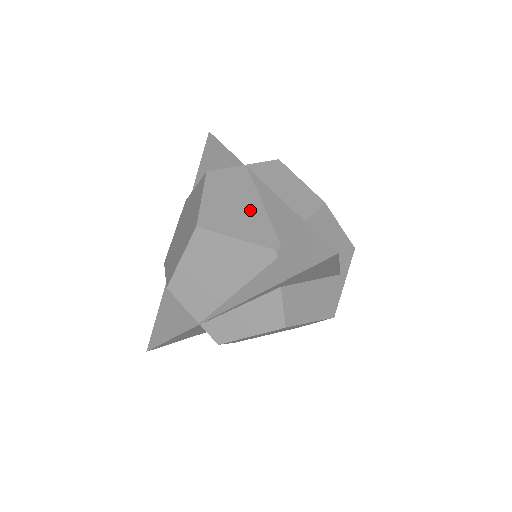
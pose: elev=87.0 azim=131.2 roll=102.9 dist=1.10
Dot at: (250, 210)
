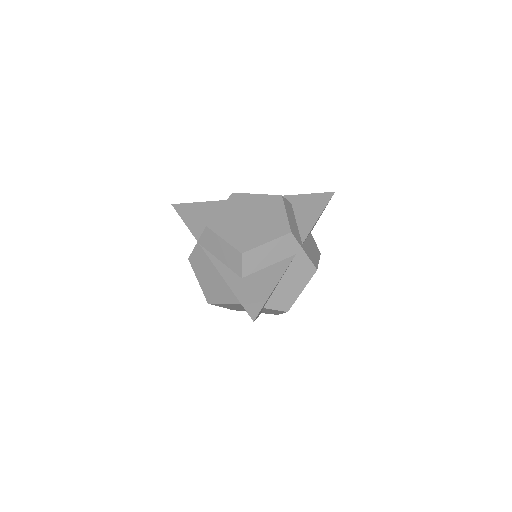
Dot at: (218, 280)
